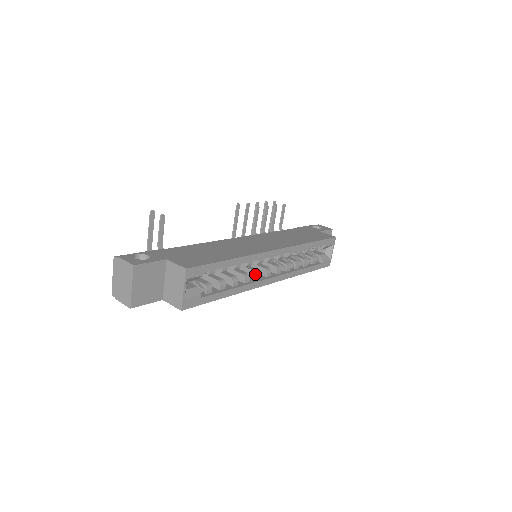
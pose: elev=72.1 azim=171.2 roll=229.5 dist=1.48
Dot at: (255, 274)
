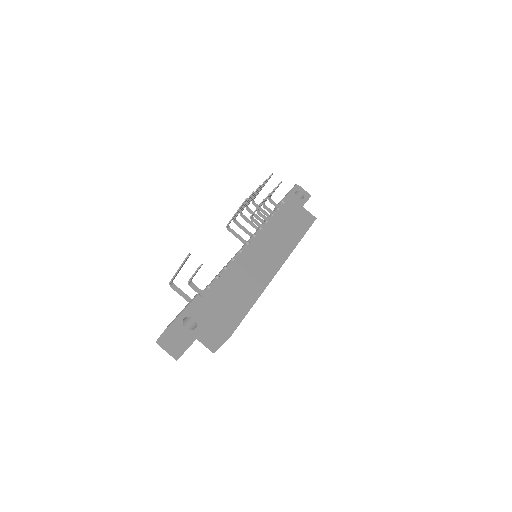
Dot at: occluded
